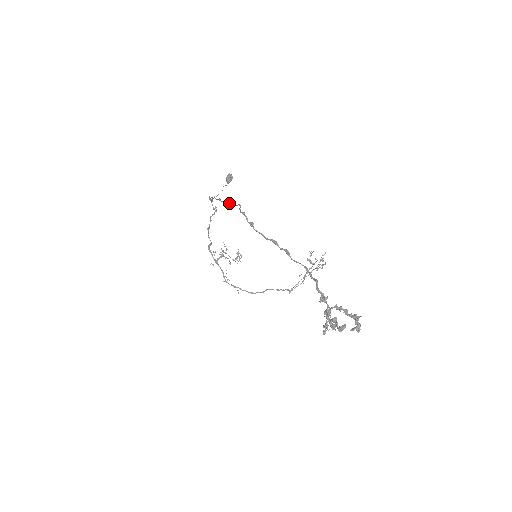
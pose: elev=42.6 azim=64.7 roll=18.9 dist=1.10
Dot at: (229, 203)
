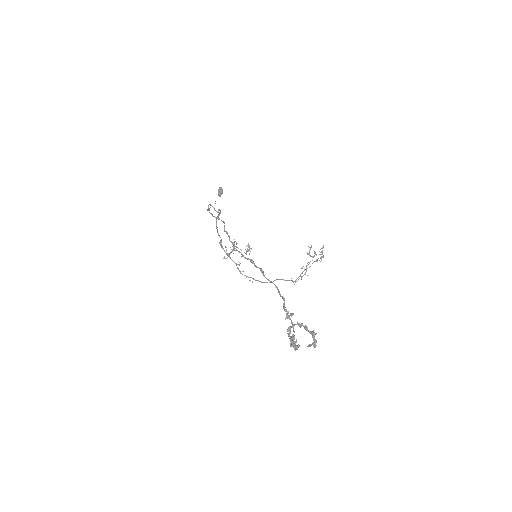
Dot at: (218, 218)
